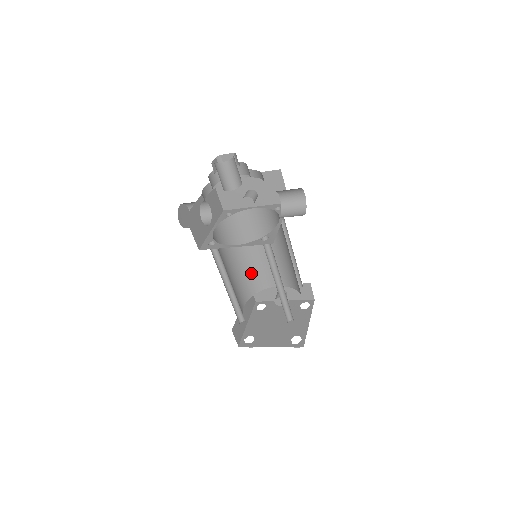
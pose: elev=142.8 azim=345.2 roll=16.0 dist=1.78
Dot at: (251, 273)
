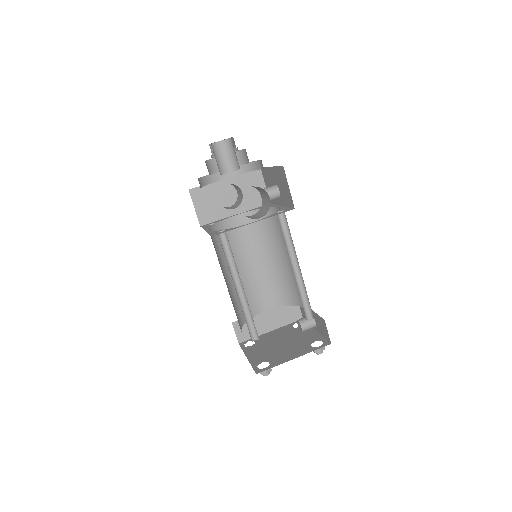
Dot at: (283, 280)
